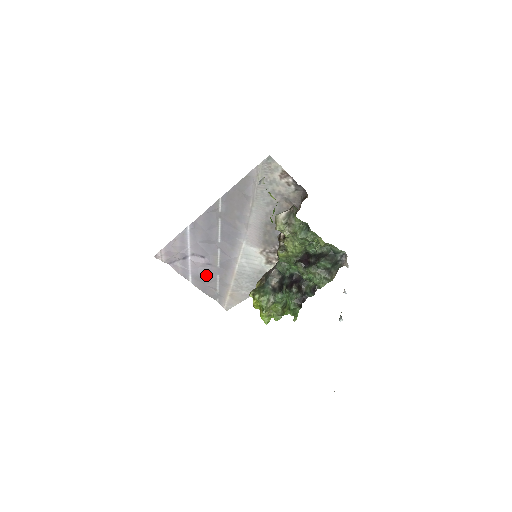
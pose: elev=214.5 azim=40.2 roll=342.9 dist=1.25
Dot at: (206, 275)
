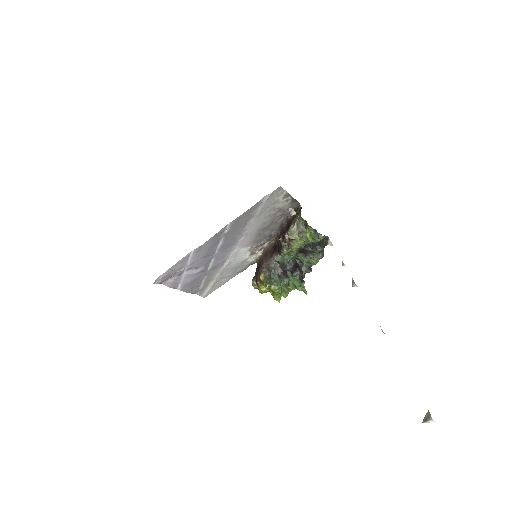
Dot at: (196, 280)
